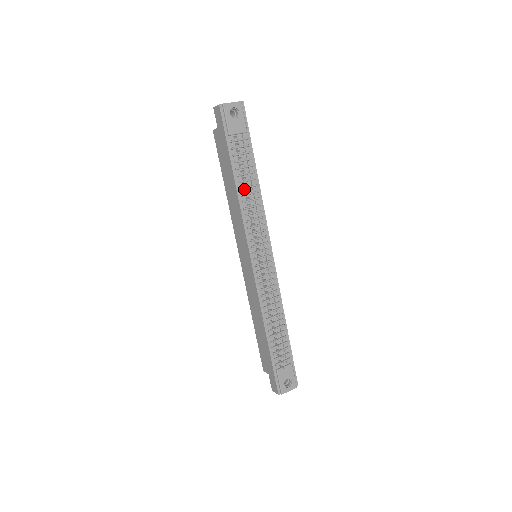
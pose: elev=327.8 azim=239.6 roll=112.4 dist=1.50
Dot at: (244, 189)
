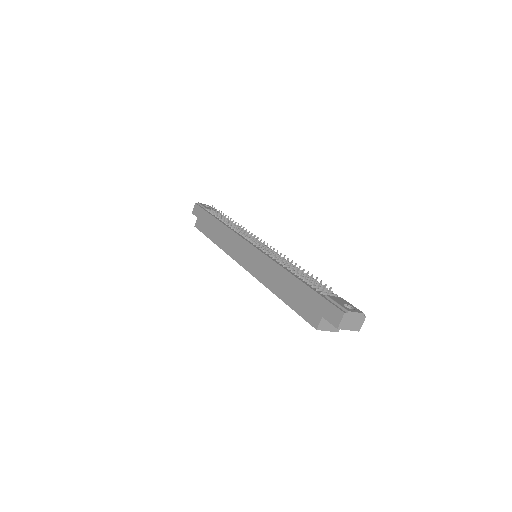
Dot at: occluded
